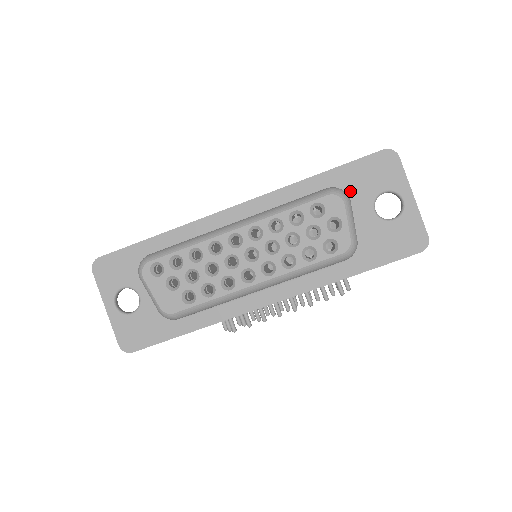
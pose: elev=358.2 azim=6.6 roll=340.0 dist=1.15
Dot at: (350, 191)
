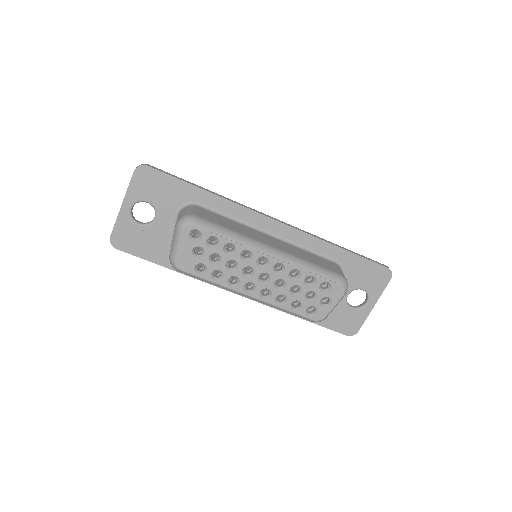
Dot at: (348, 273)
